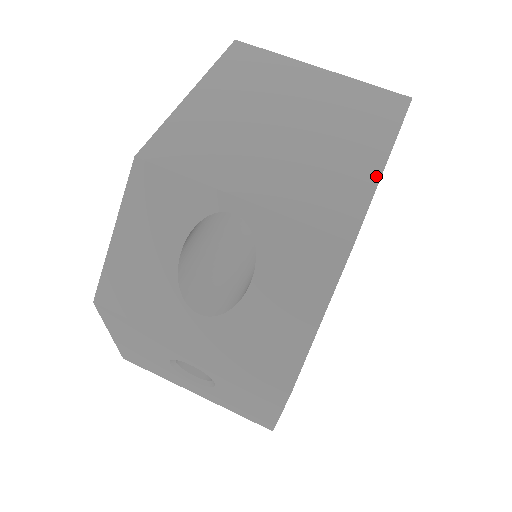
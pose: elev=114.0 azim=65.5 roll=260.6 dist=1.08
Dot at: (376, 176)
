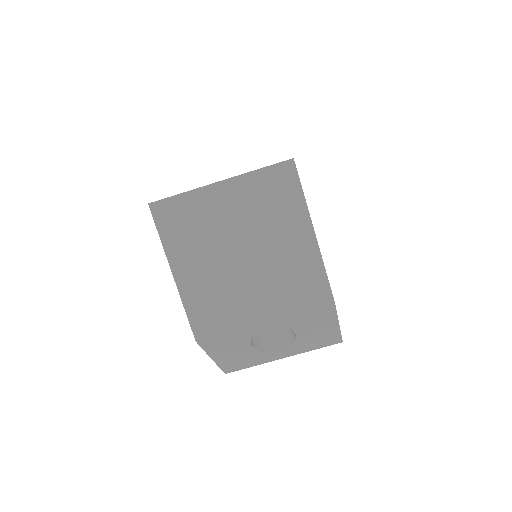
Dot at: (316, 250)
